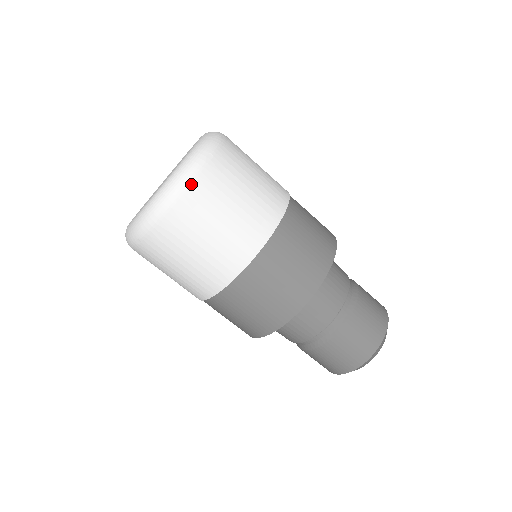
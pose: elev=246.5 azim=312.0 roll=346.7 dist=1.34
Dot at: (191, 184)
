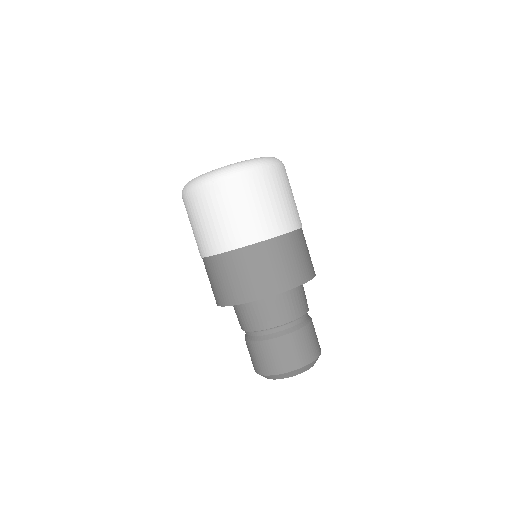
Dot at: (214, 184)
